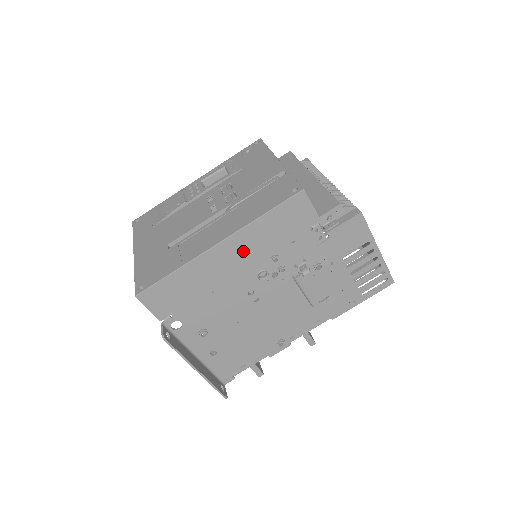
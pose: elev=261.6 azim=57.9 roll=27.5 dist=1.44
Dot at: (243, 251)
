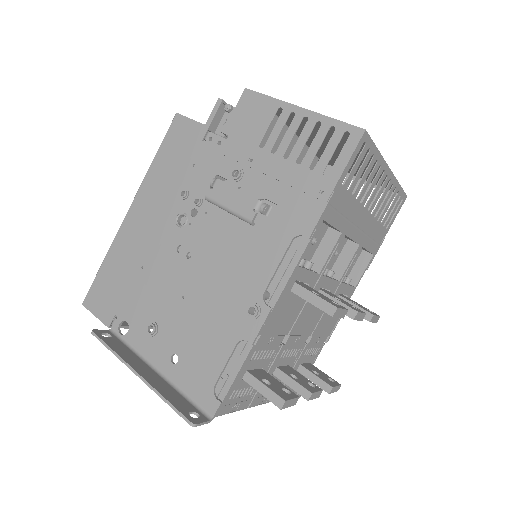
Dot at: (152, 205)
